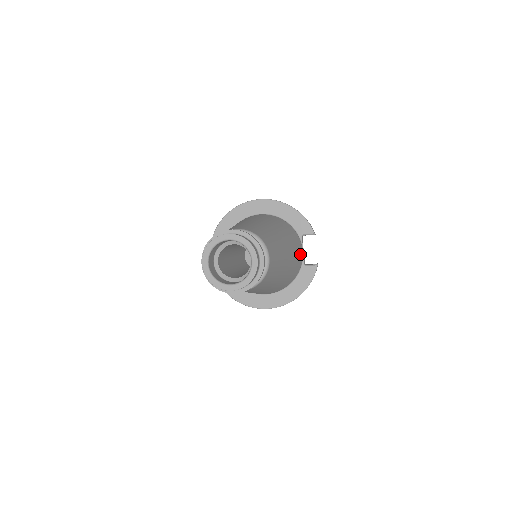
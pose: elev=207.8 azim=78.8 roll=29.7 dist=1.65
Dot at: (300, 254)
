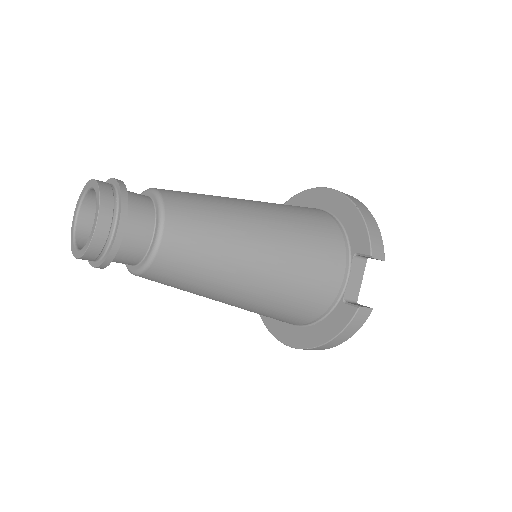
Dot at: (330, 278)
